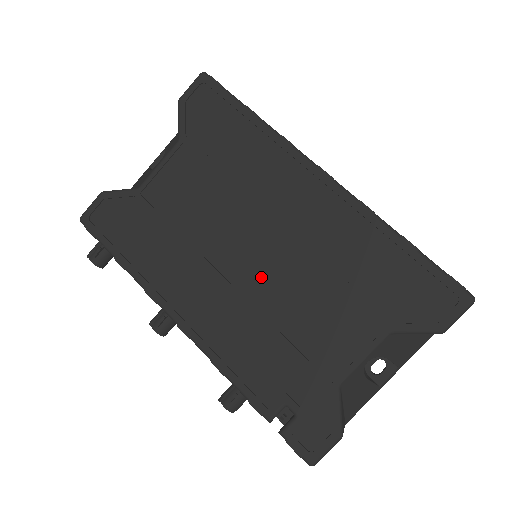
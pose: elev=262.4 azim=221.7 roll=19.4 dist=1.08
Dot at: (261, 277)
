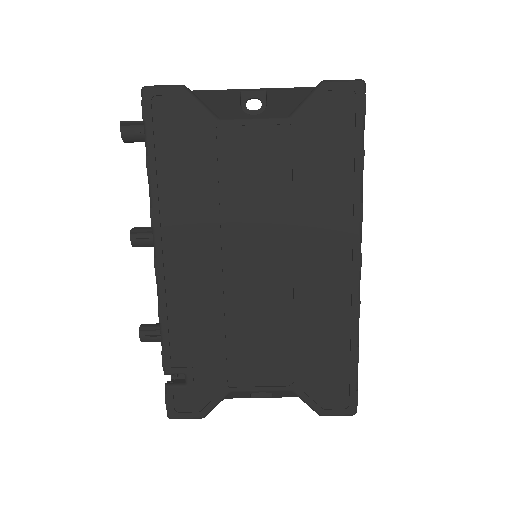
Dot at: (248, 285)
